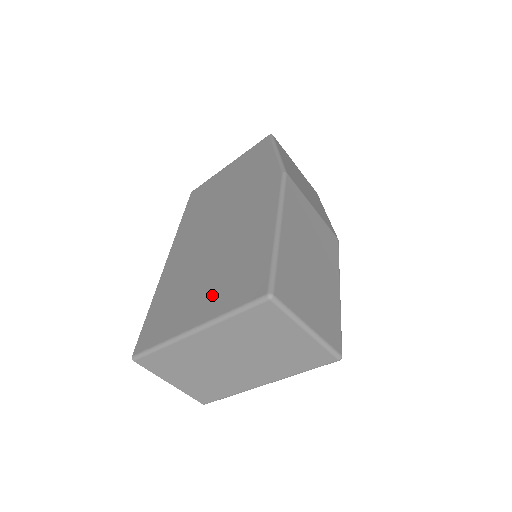
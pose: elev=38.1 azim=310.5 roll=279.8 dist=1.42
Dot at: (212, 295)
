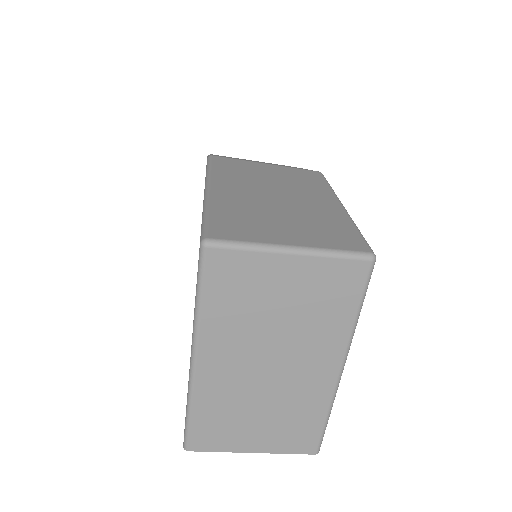
Dot at: occluded
